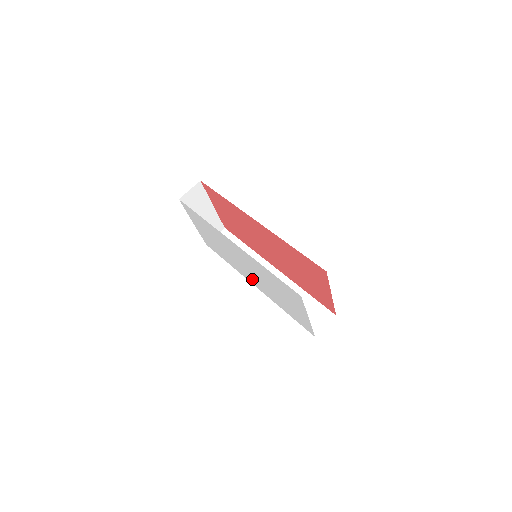
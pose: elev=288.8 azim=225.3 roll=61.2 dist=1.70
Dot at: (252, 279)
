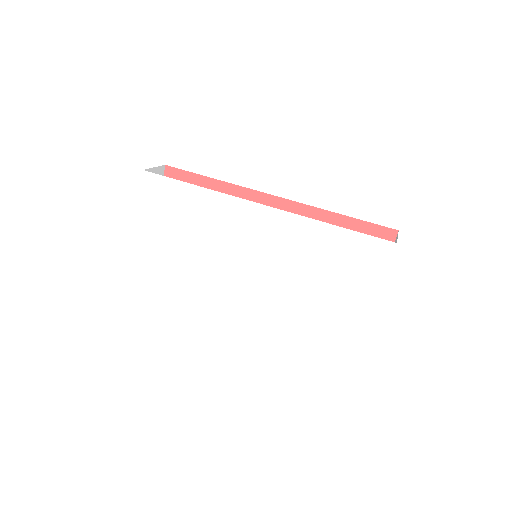
Dot at: (243, 295)
